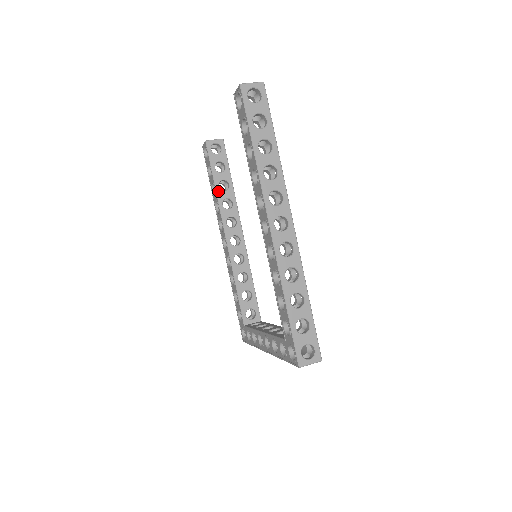
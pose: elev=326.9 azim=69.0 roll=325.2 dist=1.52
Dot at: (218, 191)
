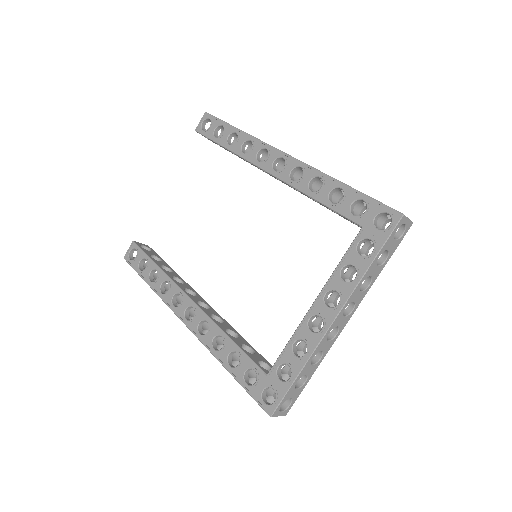
Dot at: (163, 270)
